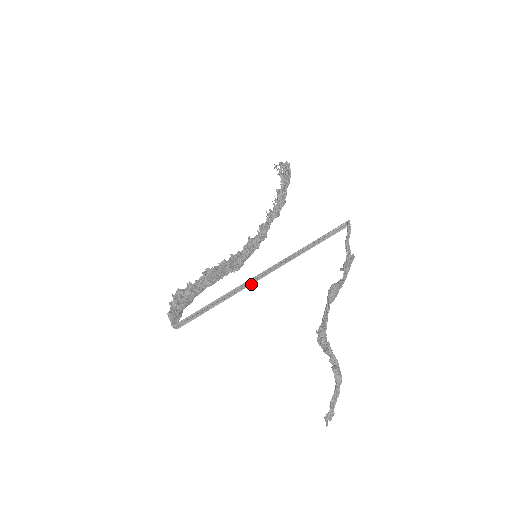
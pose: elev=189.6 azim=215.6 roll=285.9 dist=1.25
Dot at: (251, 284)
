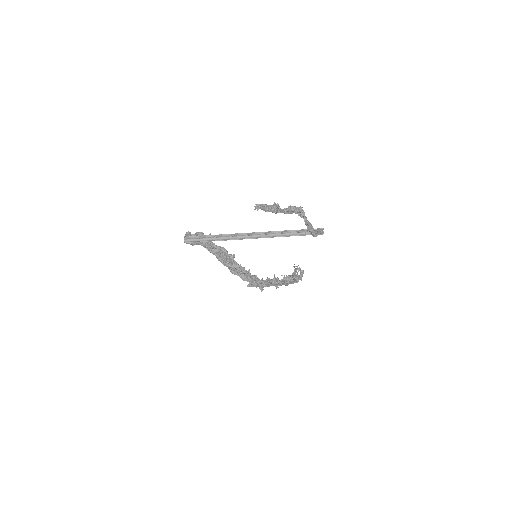
Dot at: occluded
